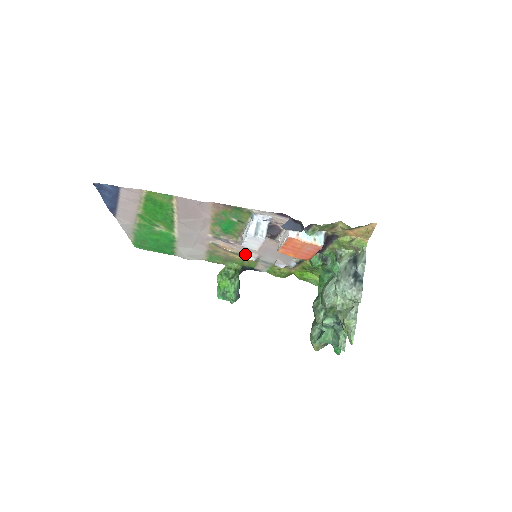
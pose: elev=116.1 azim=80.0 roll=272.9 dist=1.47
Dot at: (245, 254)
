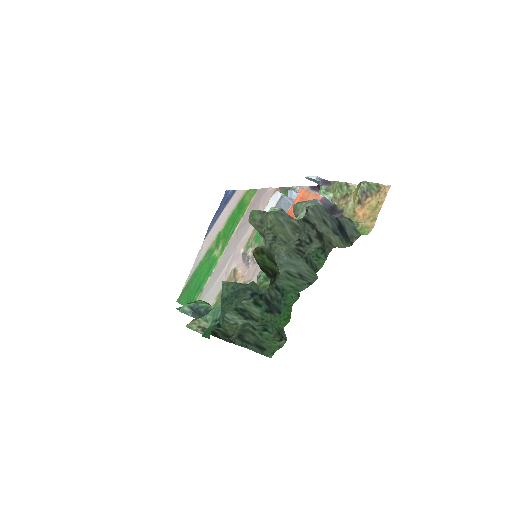
Dot at: (246, 283)
